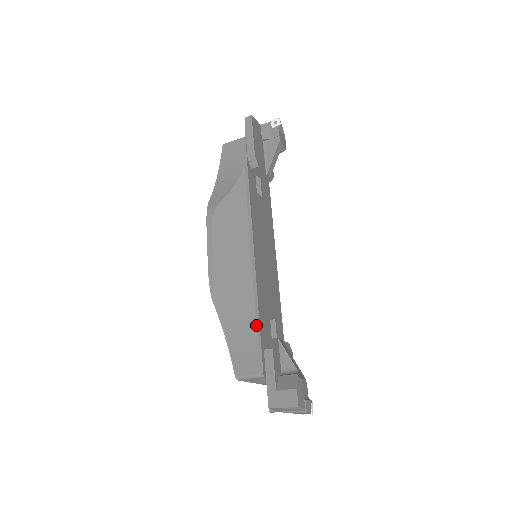
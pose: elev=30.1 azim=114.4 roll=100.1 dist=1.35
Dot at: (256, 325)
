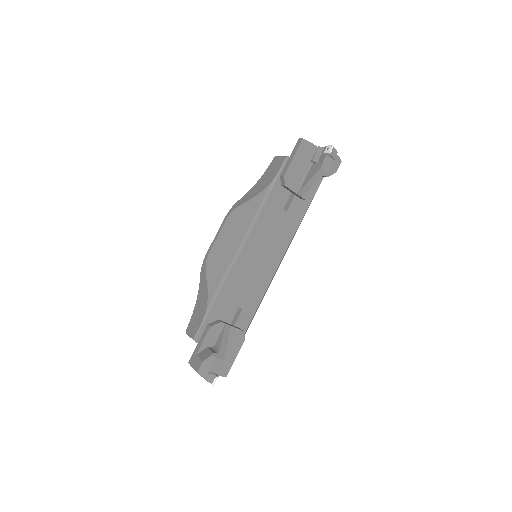
Dot at: (209, 305)
